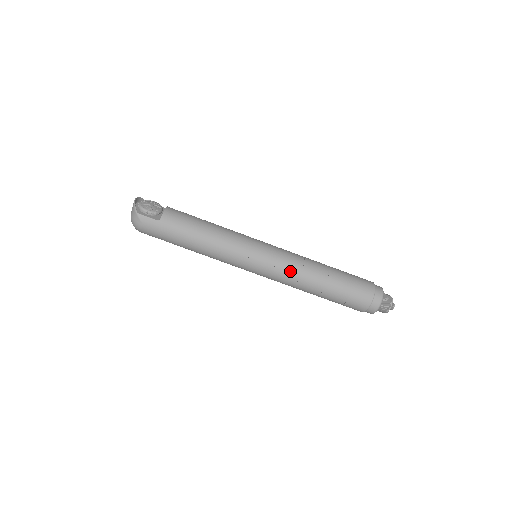
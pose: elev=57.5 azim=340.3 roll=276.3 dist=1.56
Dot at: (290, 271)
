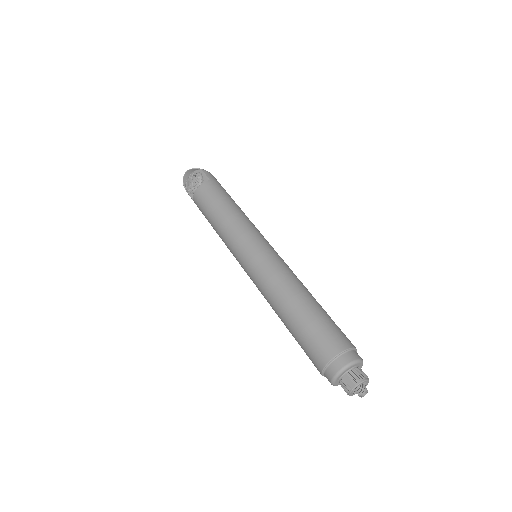
Dot at: (262, 294)
